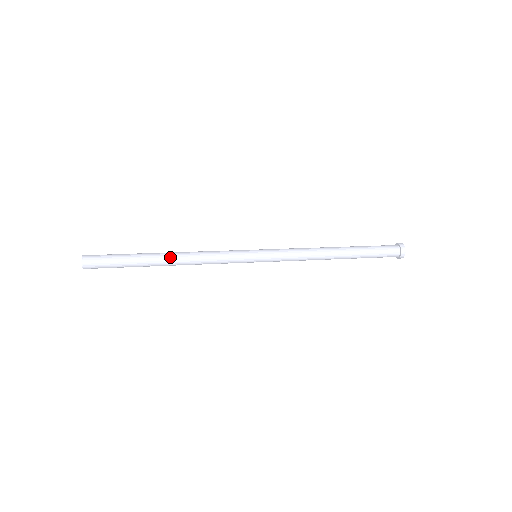
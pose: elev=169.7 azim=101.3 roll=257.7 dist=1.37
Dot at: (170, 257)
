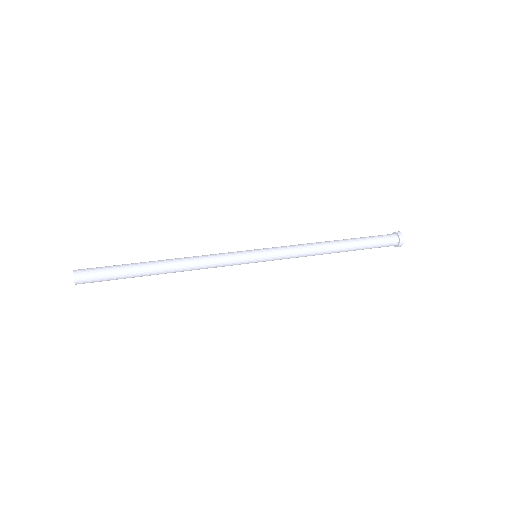
Dot at: (168, 269)
